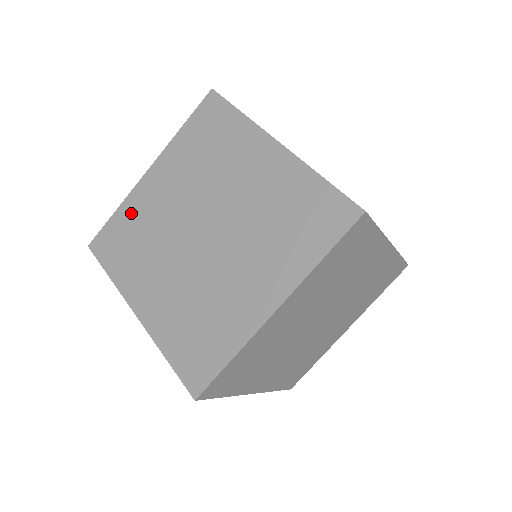
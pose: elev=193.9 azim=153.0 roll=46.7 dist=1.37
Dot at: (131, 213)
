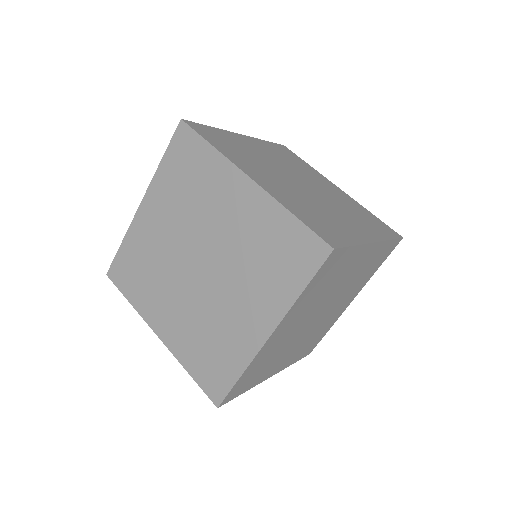
Dot at: (230, 137)
